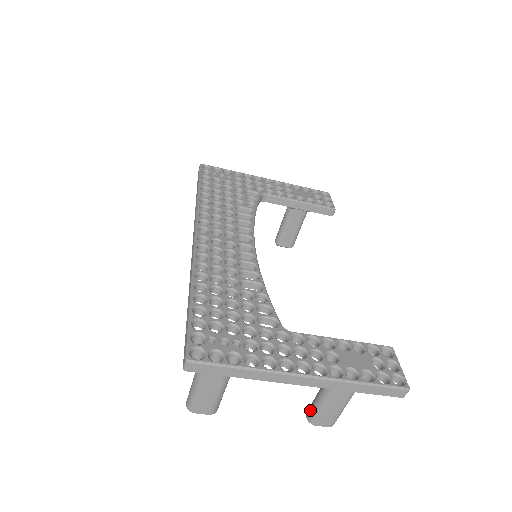
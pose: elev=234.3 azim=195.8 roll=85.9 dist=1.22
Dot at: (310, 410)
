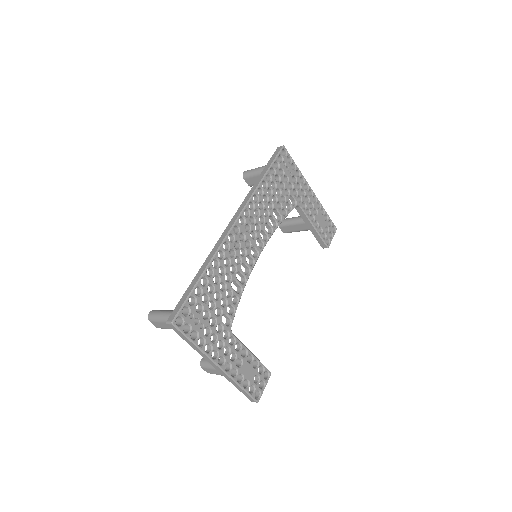
Dot at: (206, 361)
